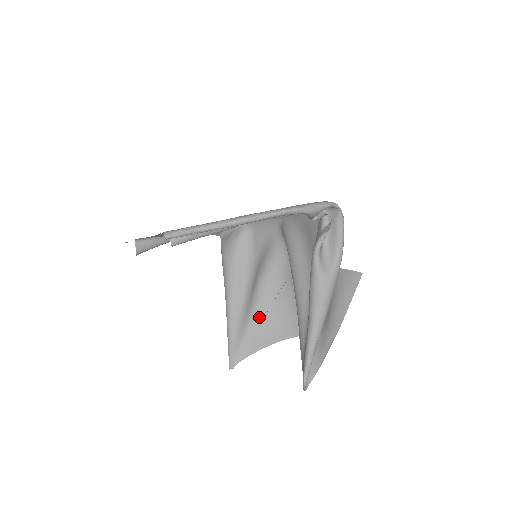
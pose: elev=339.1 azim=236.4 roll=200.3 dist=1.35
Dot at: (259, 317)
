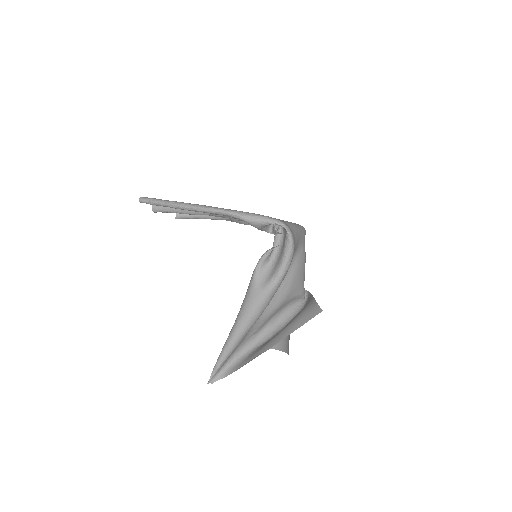
Dot at: occluded
